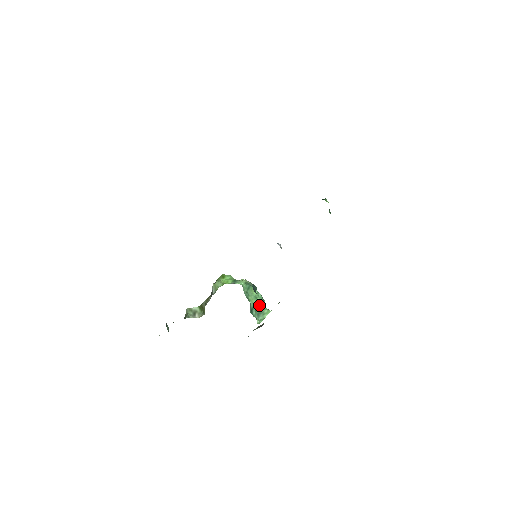
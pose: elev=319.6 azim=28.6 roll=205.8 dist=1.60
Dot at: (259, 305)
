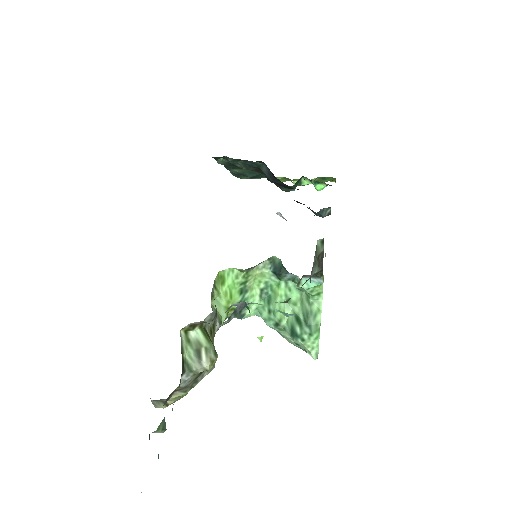
Dot at: (299, 308)
